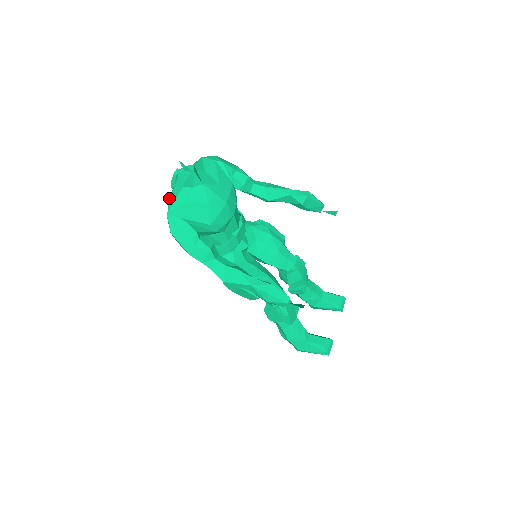
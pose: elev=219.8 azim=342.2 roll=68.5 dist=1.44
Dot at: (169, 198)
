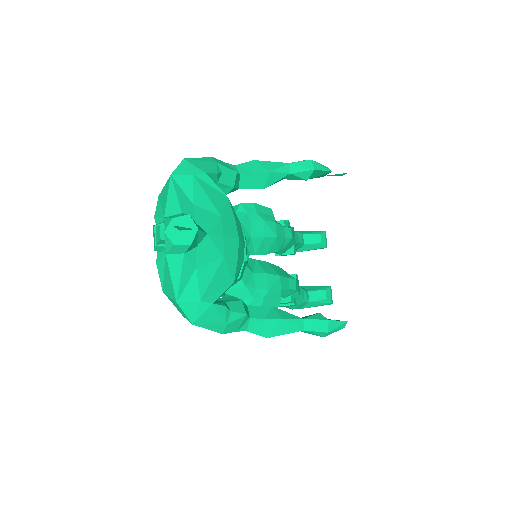
Dot at: occluded
